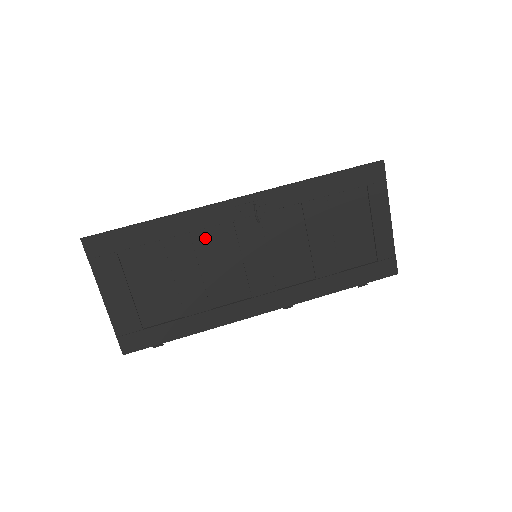
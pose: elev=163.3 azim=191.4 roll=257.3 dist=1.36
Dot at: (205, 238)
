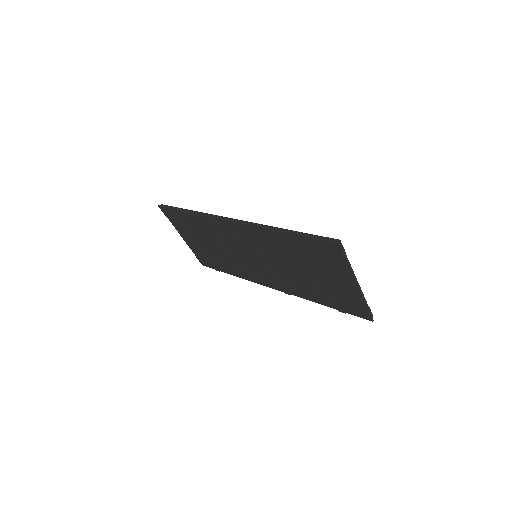
Dot at: (221, 232)
